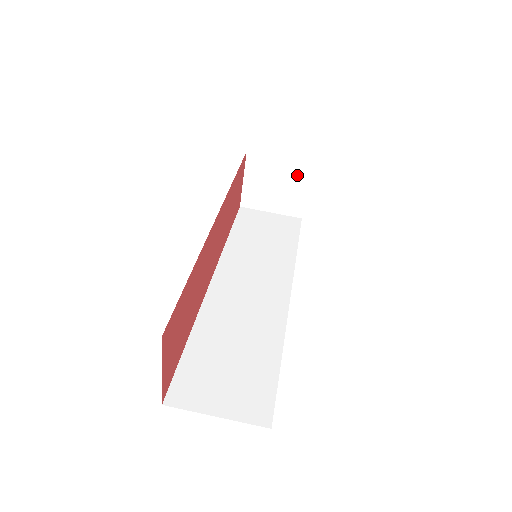
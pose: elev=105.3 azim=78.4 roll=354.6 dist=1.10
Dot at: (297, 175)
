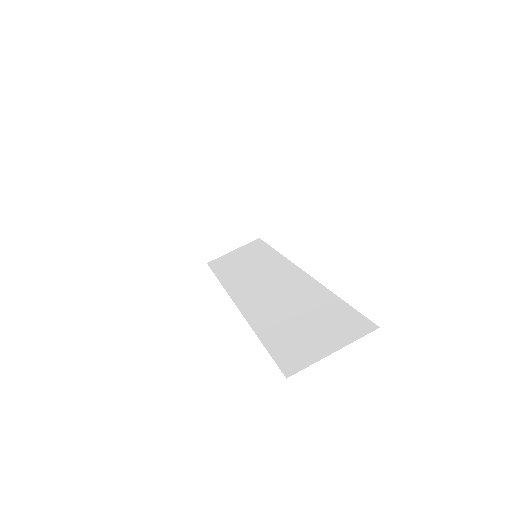
Dot at: (233, 206)
